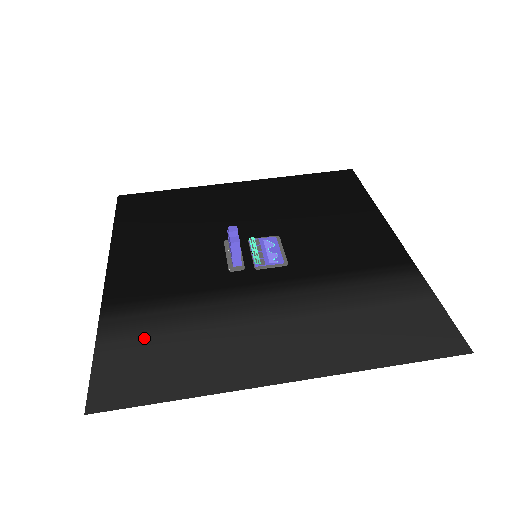
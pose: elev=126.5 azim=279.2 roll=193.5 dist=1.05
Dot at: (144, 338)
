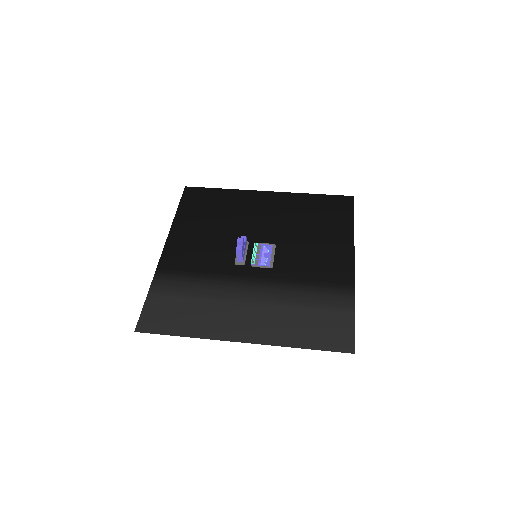
Dot at: (174, 296)
